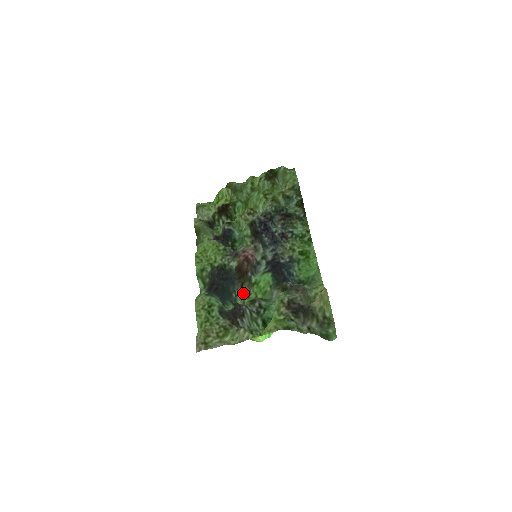
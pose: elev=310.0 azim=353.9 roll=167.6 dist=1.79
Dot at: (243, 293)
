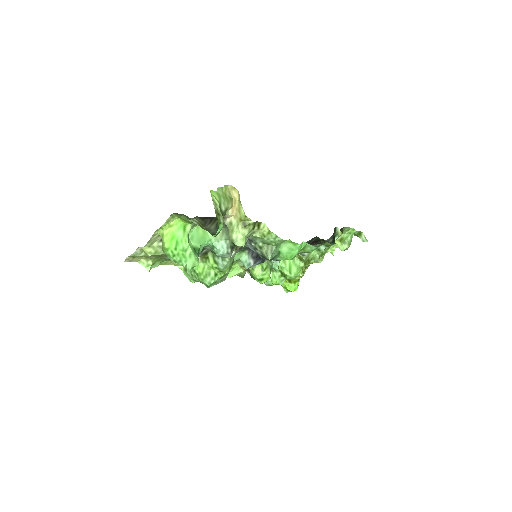
Dot at: (223, 280)
